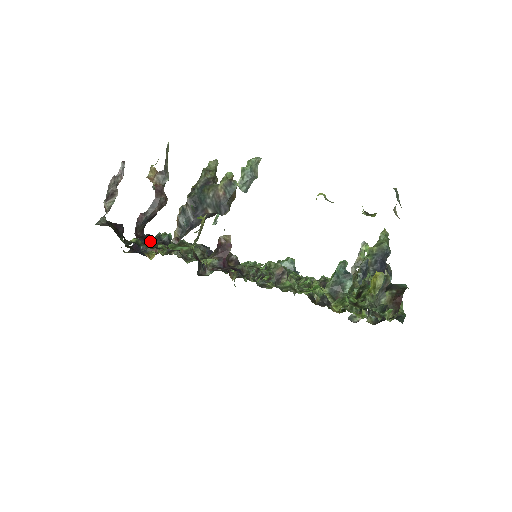
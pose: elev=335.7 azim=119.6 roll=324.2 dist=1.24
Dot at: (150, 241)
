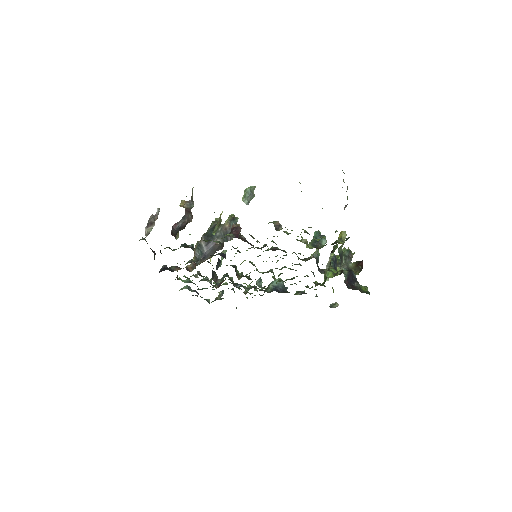
Dot at: occluded
